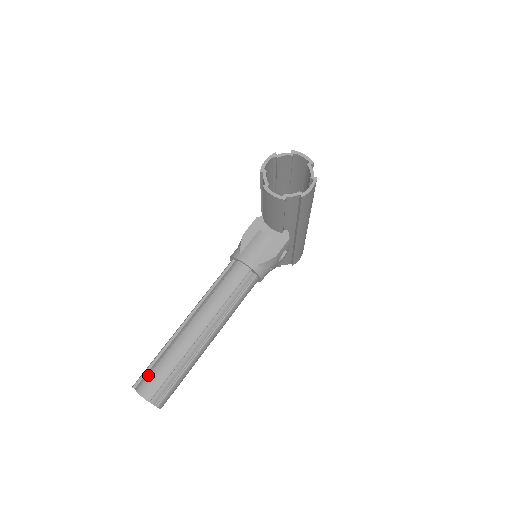
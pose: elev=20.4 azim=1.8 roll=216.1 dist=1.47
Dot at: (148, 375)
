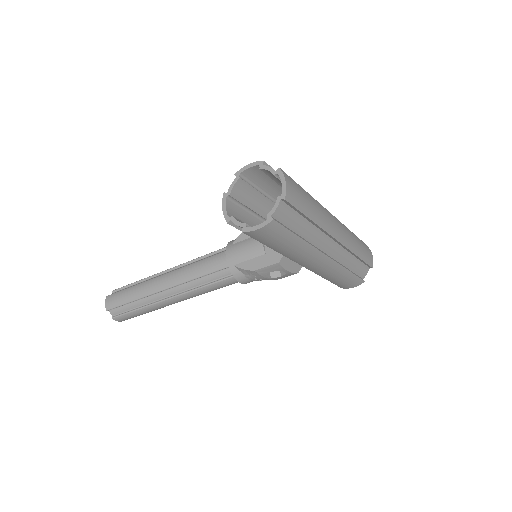
Dot at: occluded
